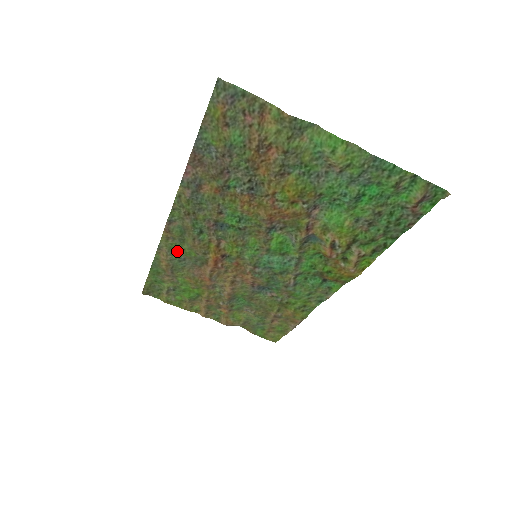
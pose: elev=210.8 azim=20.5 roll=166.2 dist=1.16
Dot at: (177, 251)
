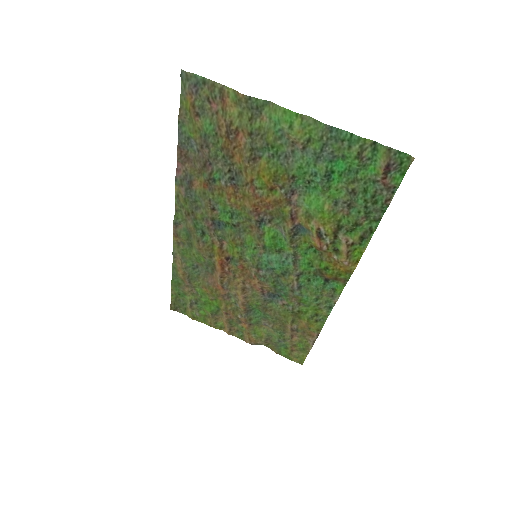
Dot at: (189, 257)
